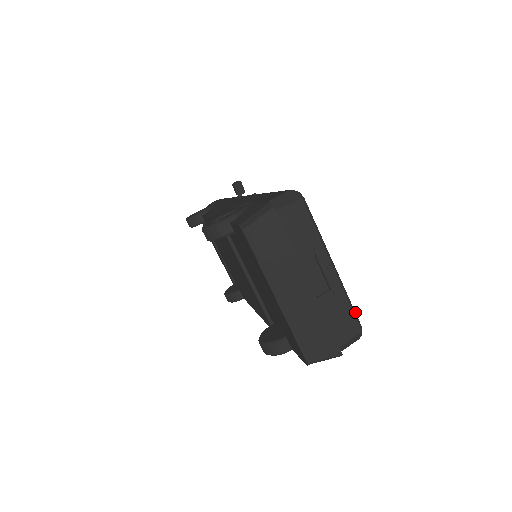
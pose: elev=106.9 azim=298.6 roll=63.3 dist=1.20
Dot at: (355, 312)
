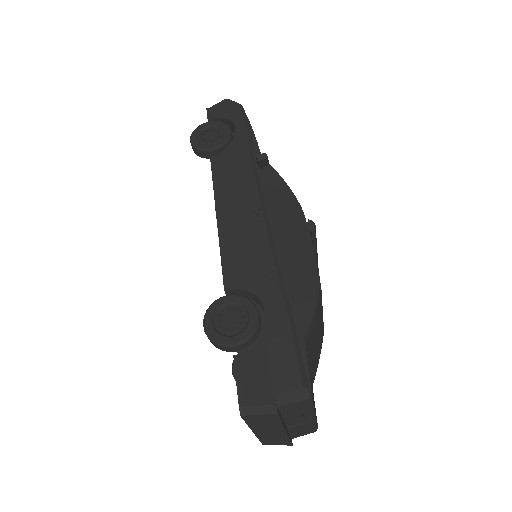
Dot at: (317, 424)
